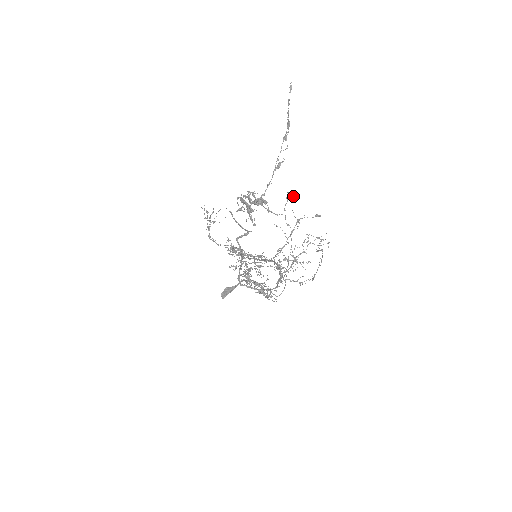
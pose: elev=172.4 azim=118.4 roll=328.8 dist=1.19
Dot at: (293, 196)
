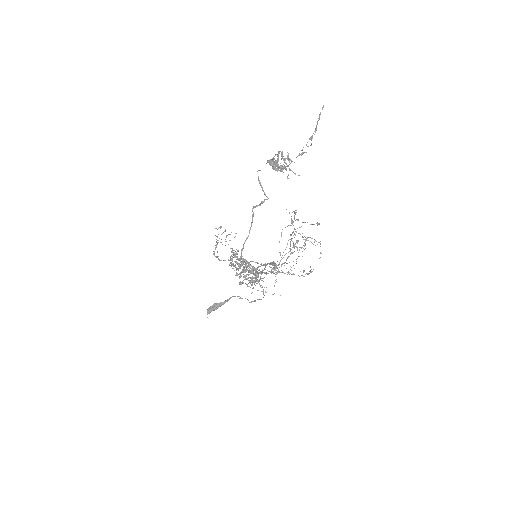
Dot at: (298, 219)
